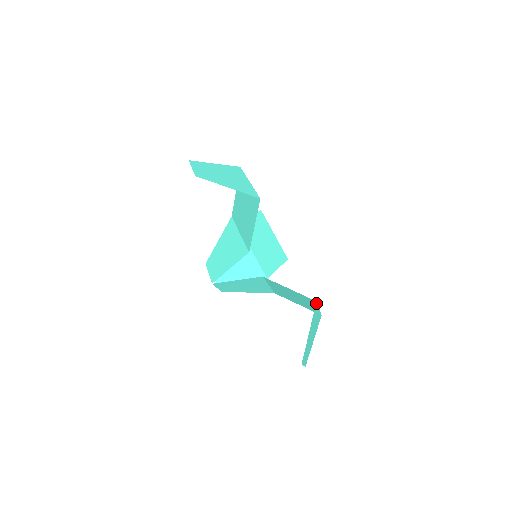
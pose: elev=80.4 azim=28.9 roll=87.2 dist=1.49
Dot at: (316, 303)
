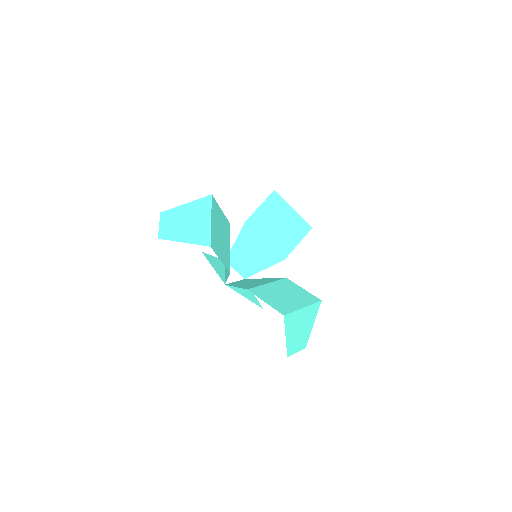
Dot at: (286, 315)
